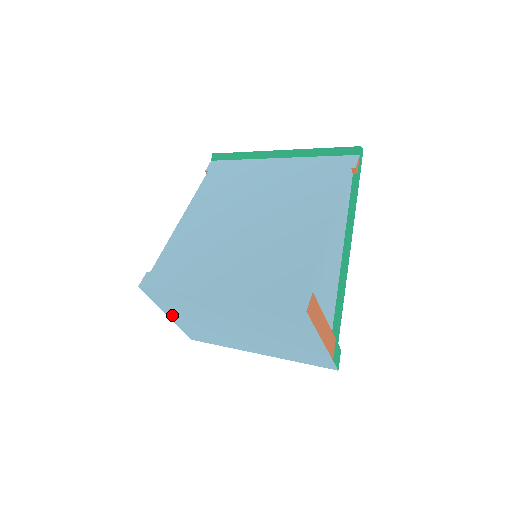
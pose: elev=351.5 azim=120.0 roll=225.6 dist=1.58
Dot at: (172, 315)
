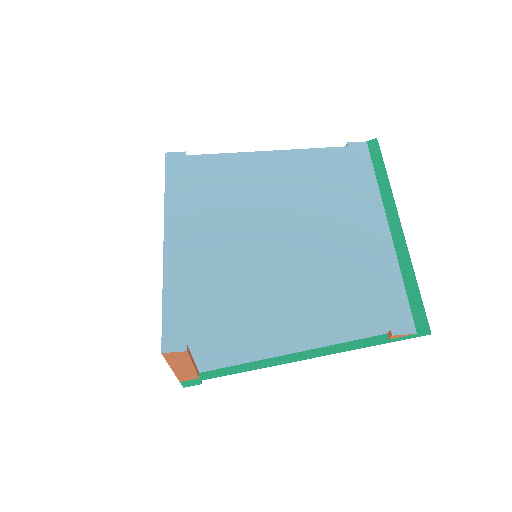
Dot at: occluded
